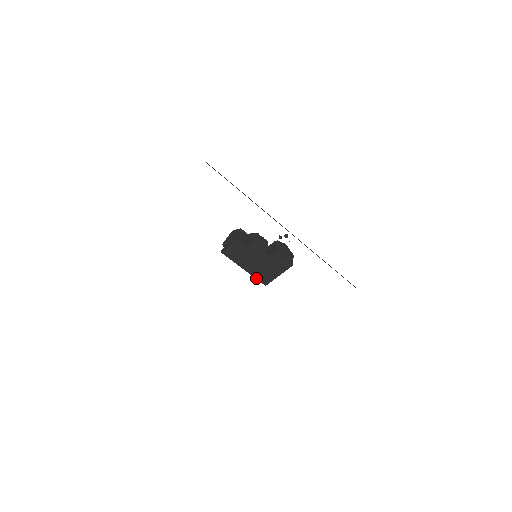
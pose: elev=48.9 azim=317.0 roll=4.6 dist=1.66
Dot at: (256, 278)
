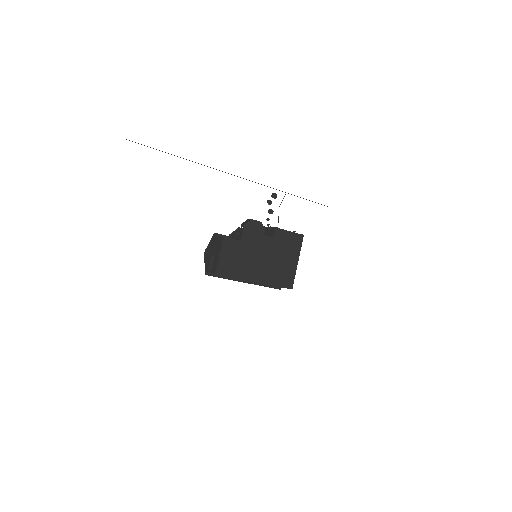
Dot at: (276, 285)
